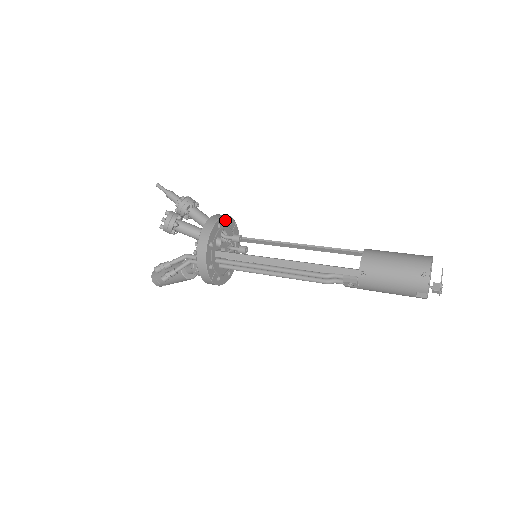
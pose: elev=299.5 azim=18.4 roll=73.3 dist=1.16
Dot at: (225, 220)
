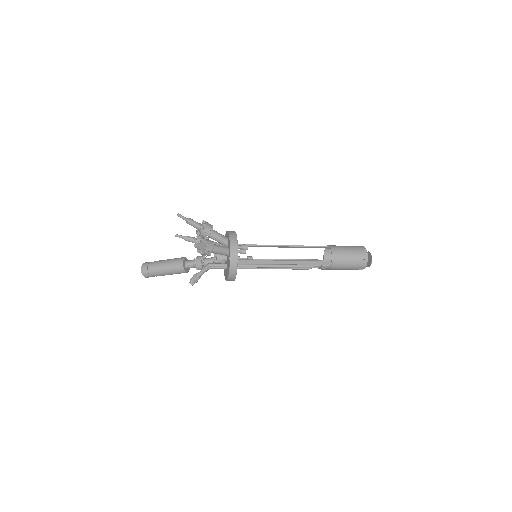
Dot at: occluded
